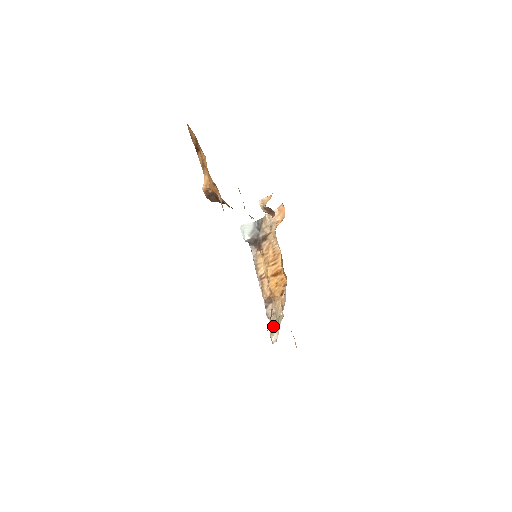
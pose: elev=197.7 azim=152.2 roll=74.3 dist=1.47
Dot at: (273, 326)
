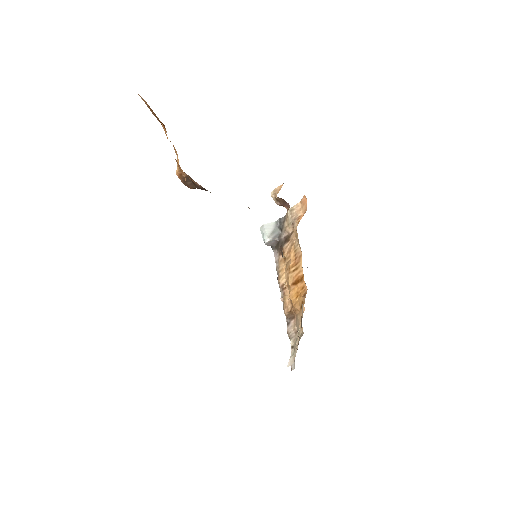
Dot at: occluded
